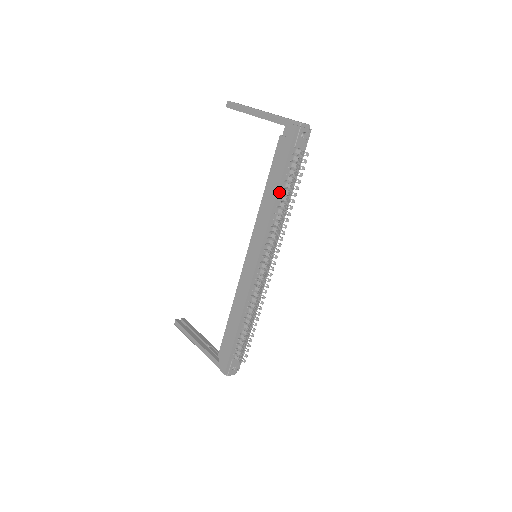
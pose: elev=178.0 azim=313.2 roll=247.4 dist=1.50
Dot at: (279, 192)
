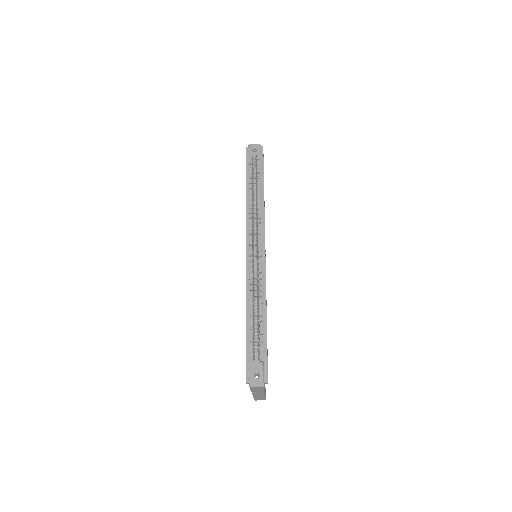
Dot at: (248, 192)
